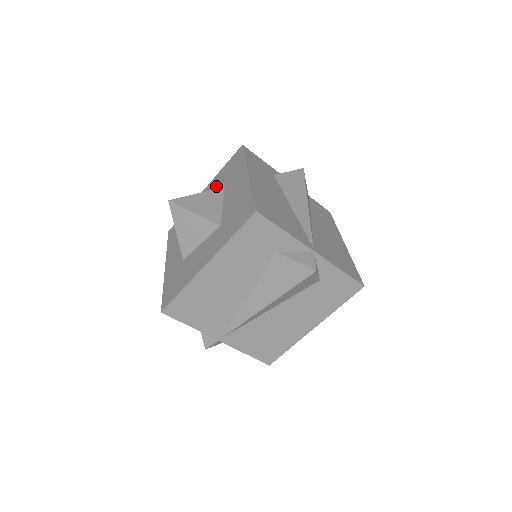
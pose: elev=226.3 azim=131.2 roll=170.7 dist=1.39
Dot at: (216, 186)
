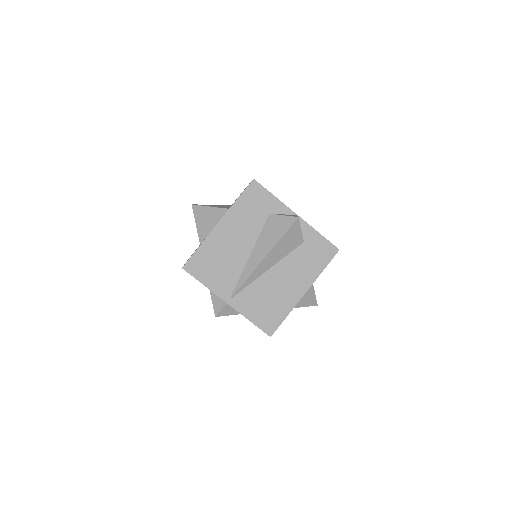
Dot at: occluded
